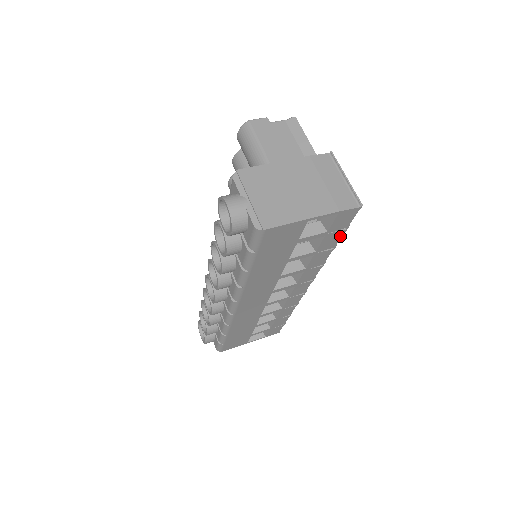
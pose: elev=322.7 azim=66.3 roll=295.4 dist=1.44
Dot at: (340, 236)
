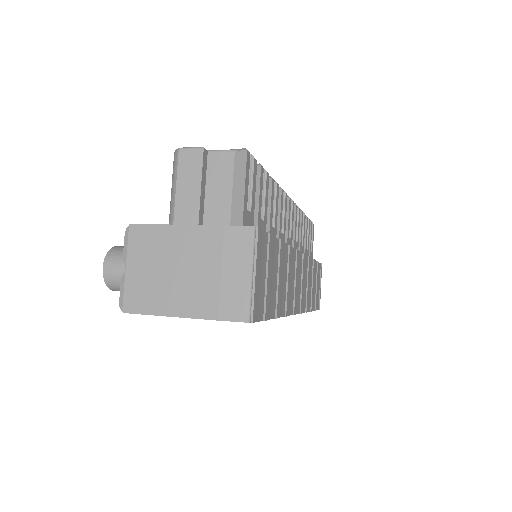
Dot at: occluded
